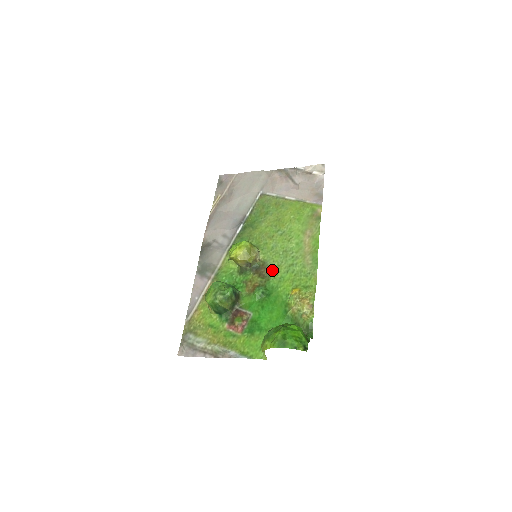
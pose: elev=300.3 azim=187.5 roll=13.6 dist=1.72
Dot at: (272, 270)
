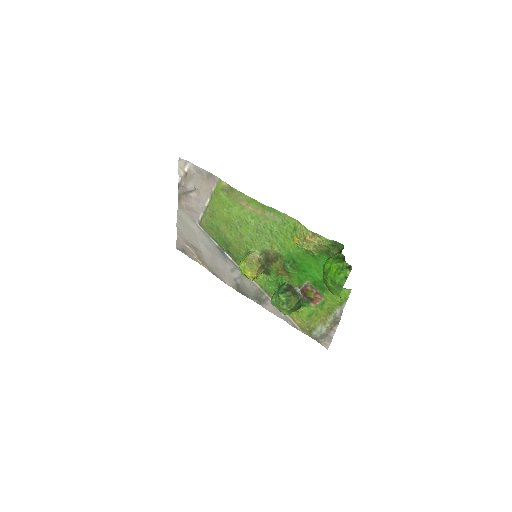
Dot at: (272, 249)
